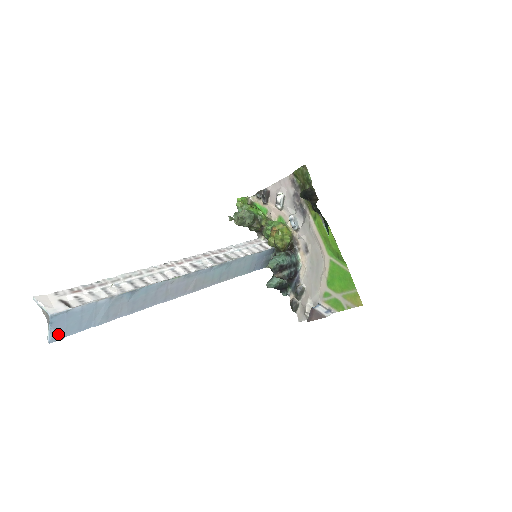
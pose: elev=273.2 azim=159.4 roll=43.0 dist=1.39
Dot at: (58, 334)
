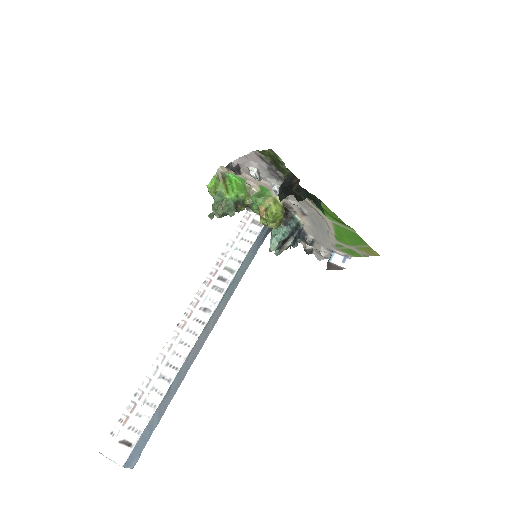
Dot at: (135, 461)
